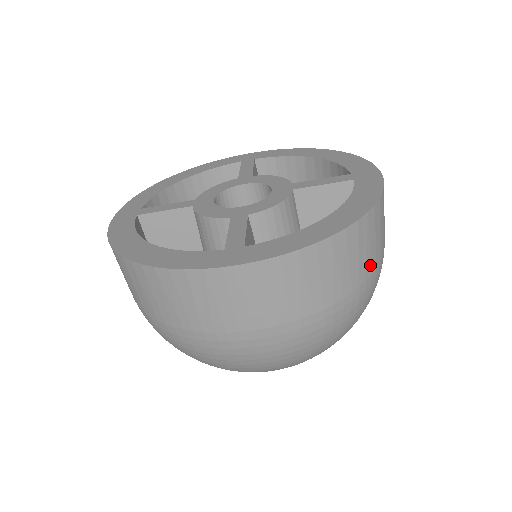
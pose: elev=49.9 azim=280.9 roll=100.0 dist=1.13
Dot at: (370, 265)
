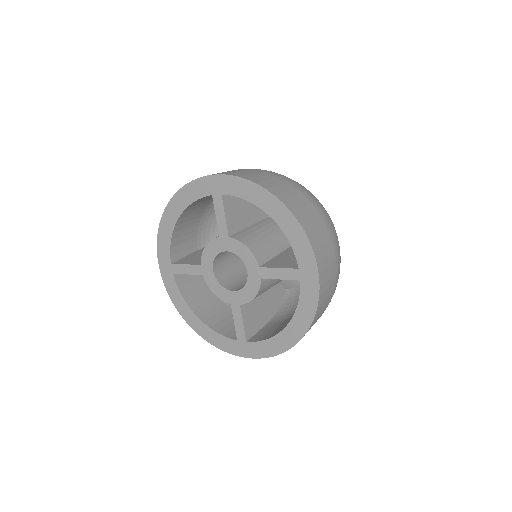
Dot at: occluded
